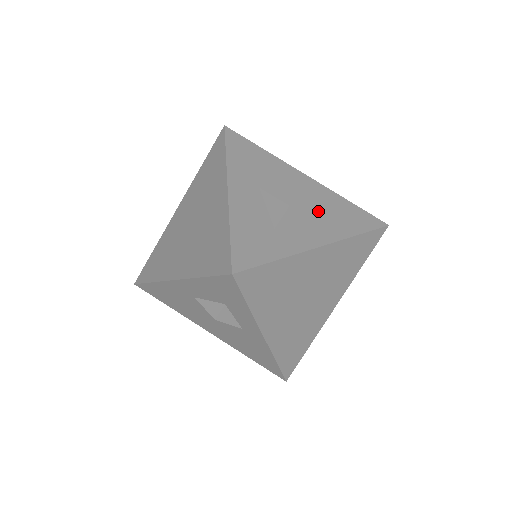
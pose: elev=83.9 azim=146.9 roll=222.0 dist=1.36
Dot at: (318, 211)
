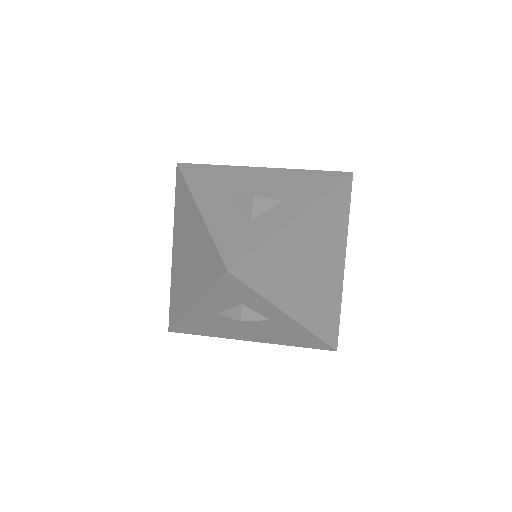
Dot at: (284, 190)
